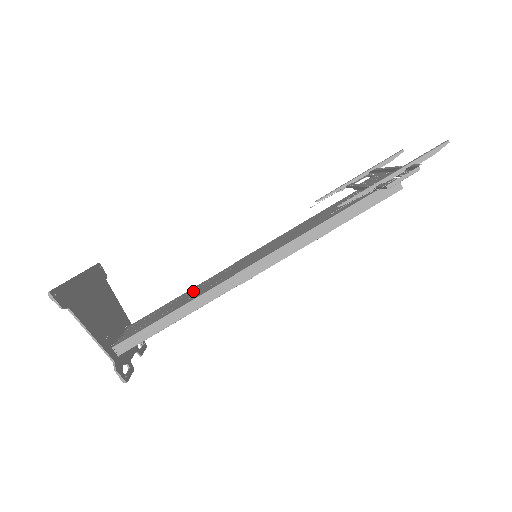
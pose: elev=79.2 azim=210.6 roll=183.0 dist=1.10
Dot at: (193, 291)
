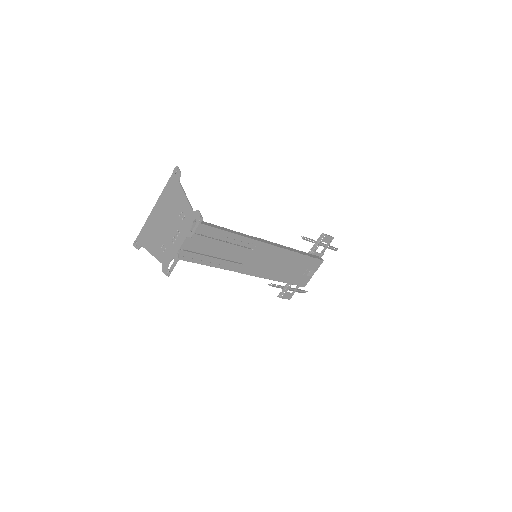
Dot at: occluded
